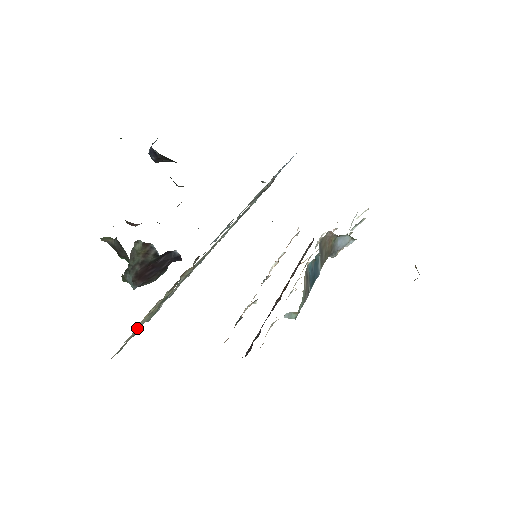
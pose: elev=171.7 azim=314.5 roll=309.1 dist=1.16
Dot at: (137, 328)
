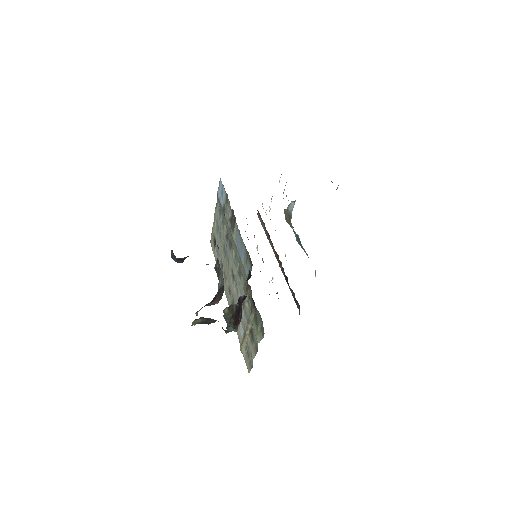
Dot at: (243, 348)
